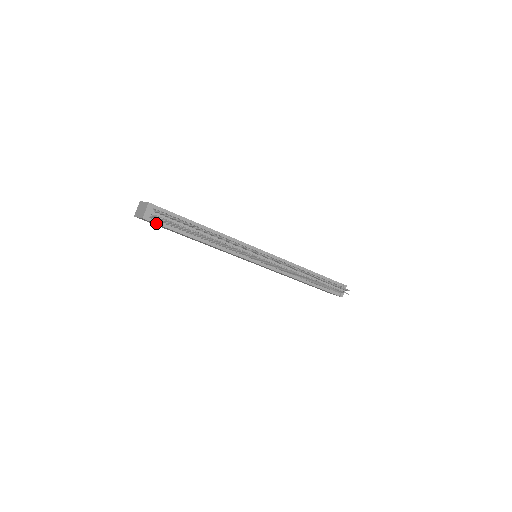
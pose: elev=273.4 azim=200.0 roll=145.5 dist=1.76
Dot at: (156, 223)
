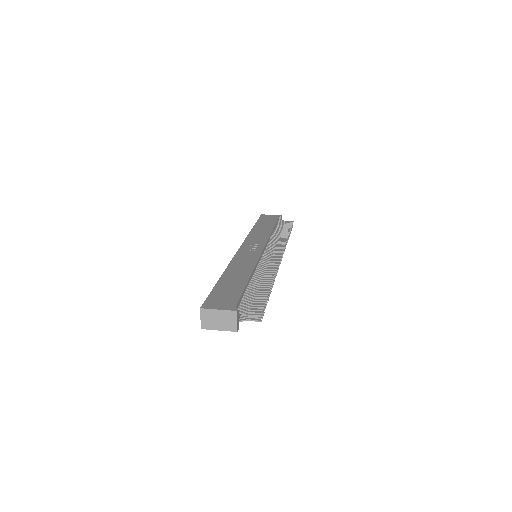
Dot at: occluded
